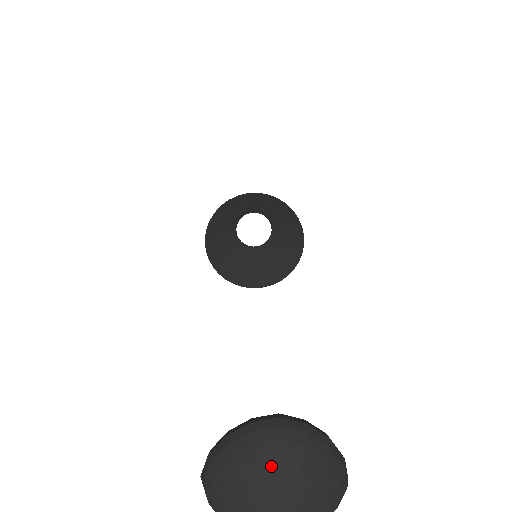
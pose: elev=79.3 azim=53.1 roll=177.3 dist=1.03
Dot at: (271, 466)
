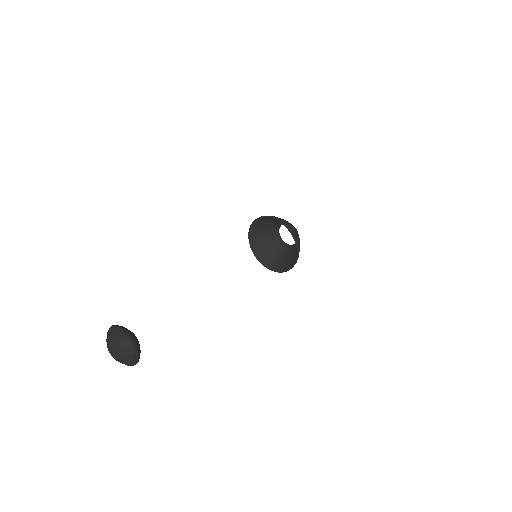
Dot at: (120, 348)
